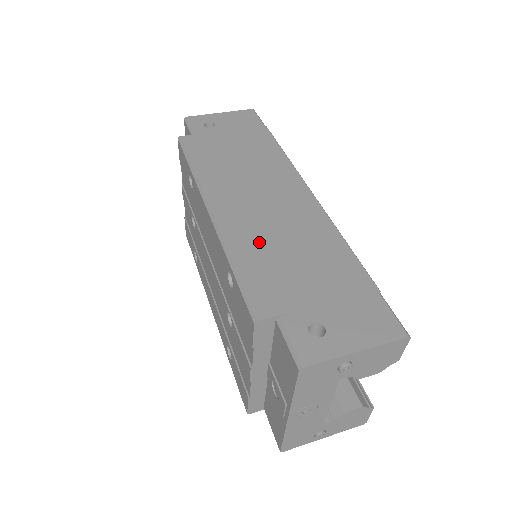
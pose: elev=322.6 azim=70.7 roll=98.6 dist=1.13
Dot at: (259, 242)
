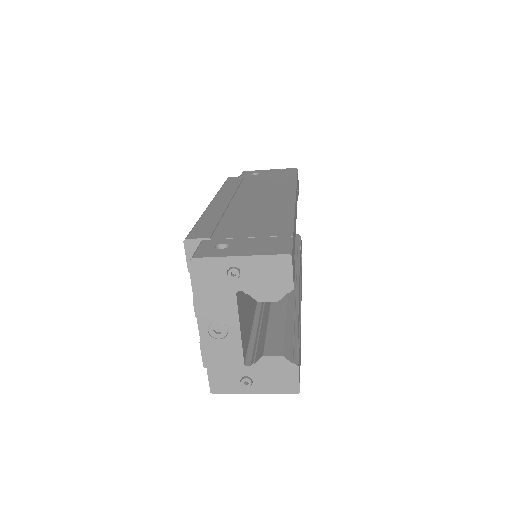
Dot at: (228, 214)
